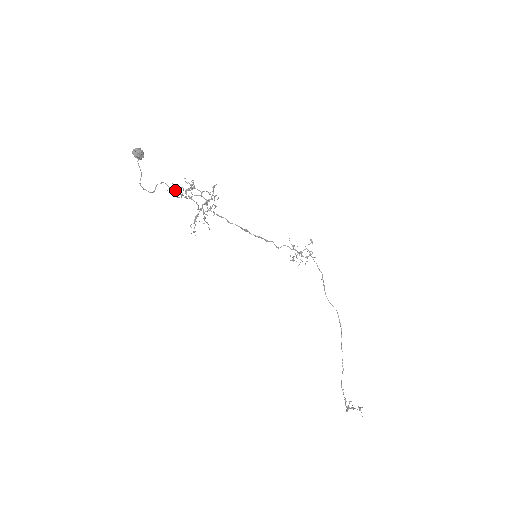
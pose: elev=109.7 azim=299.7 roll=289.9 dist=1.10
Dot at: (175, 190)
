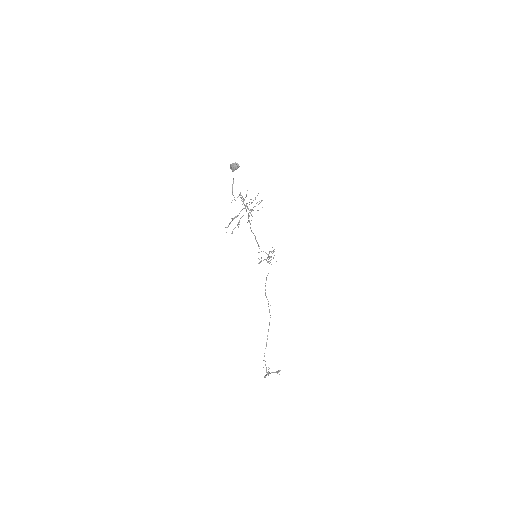
Dot at: occluded
